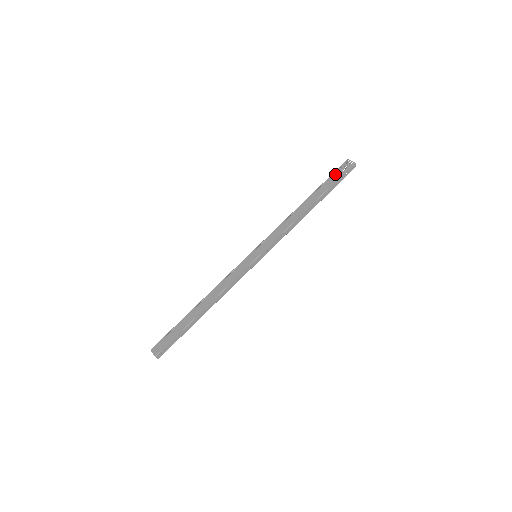
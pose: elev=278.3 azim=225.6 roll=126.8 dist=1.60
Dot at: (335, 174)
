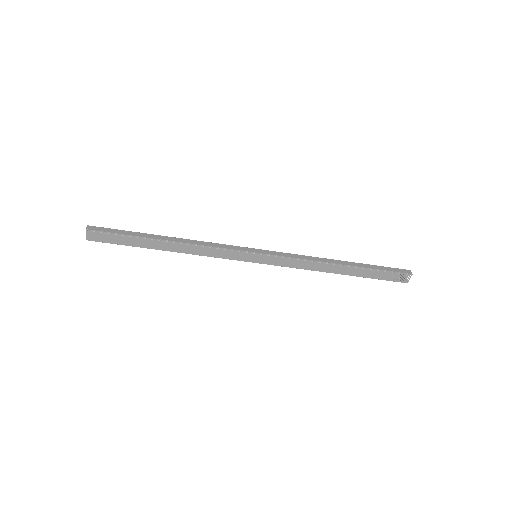
Dot at: (388, 274)
